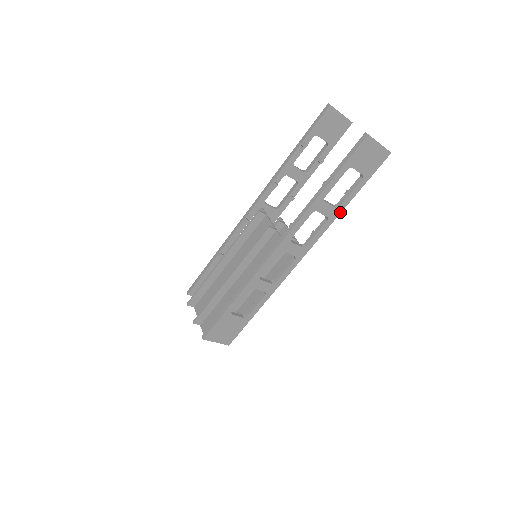
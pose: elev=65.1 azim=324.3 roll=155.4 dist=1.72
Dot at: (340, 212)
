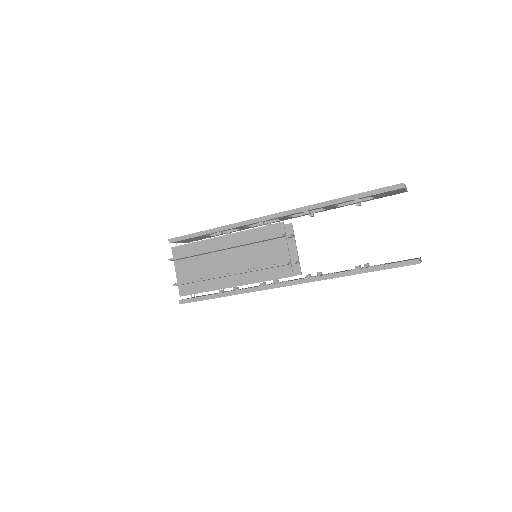
Dot at: occluded
